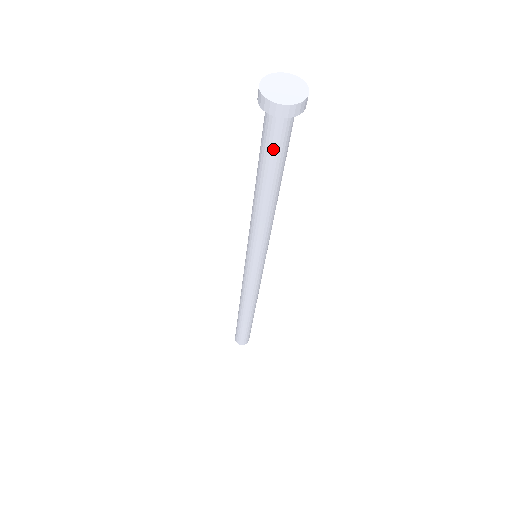
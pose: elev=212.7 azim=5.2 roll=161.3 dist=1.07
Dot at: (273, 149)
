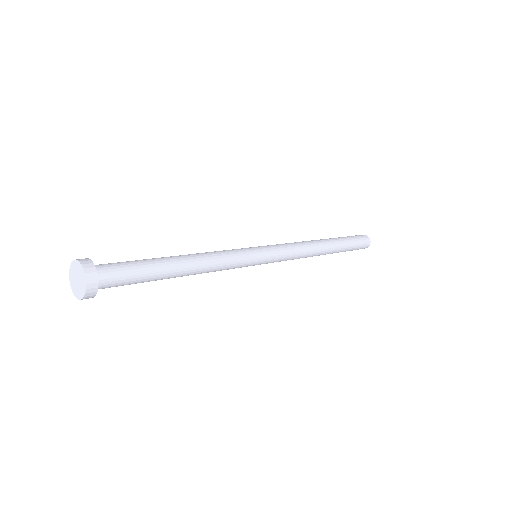
Dot at: (130, 283)
